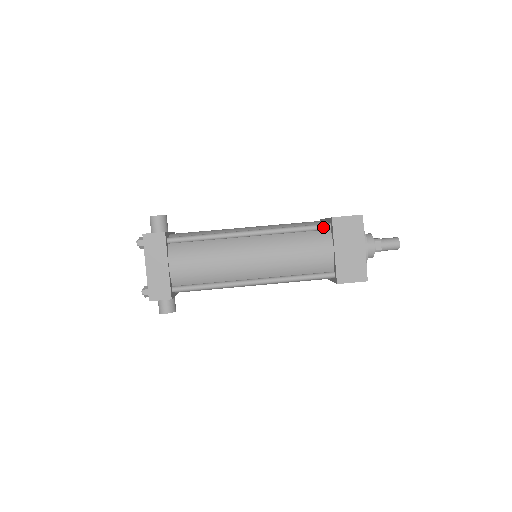
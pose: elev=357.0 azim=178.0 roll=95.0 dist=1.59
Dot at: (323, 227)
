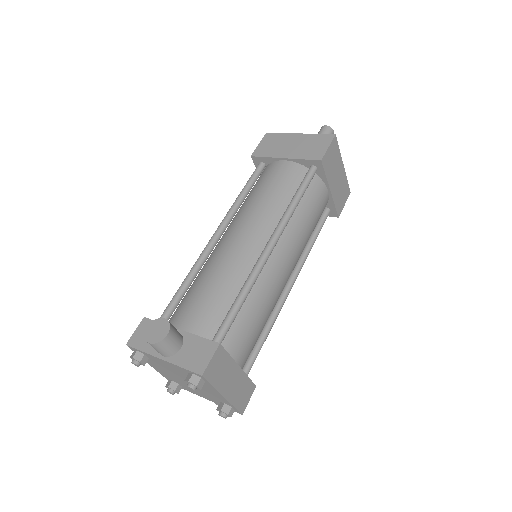
Dot at: (313, 176)
